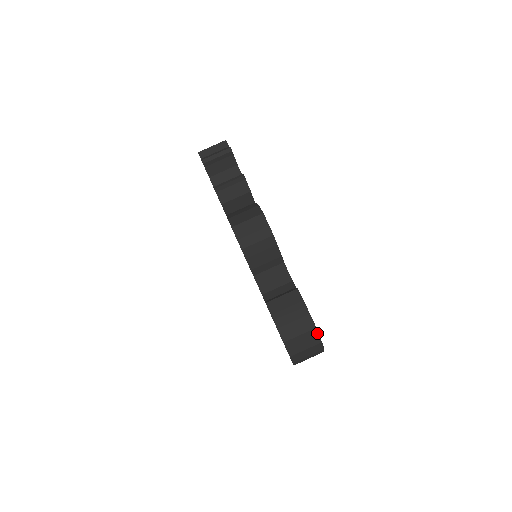
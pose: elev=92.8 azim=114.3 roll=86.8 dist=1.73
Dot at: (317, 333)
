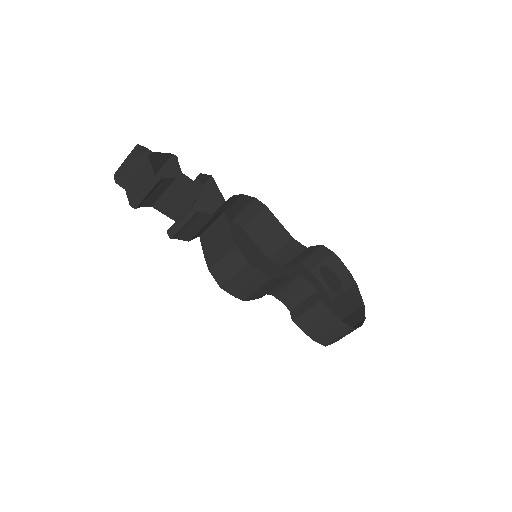
Dot at: occluded
